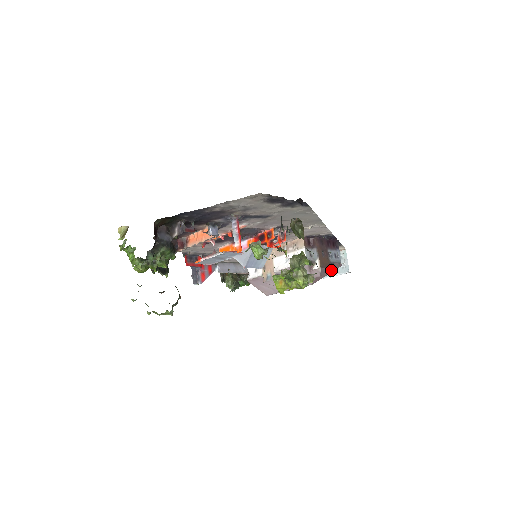
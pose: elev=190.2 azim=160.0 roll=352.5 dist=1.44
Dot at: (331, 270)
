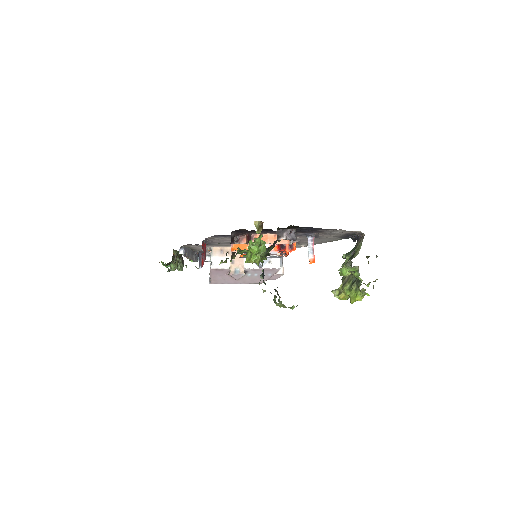
Dot at: occluded
